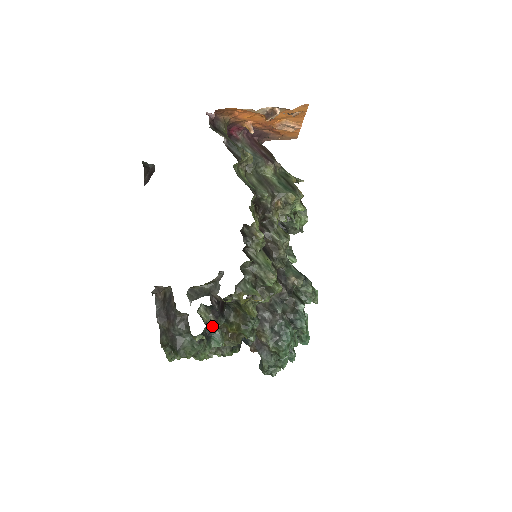
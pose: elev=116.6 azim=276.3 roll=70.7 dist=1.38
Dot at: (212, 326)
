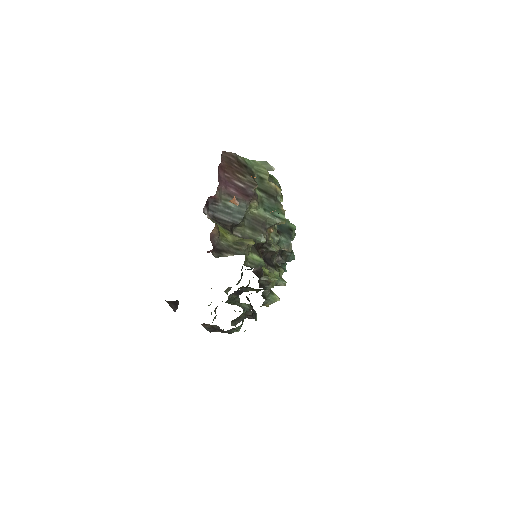
Dot at: (244, 311)
